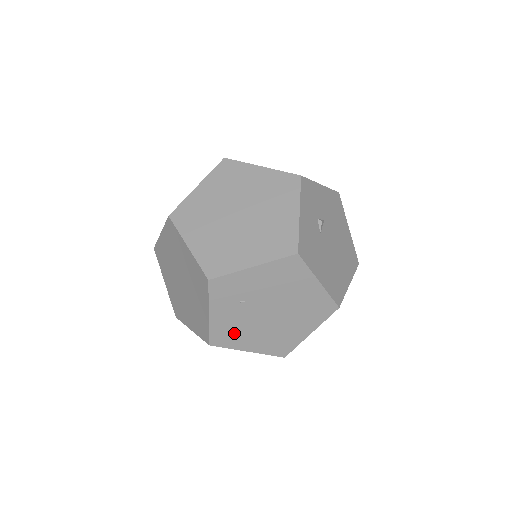
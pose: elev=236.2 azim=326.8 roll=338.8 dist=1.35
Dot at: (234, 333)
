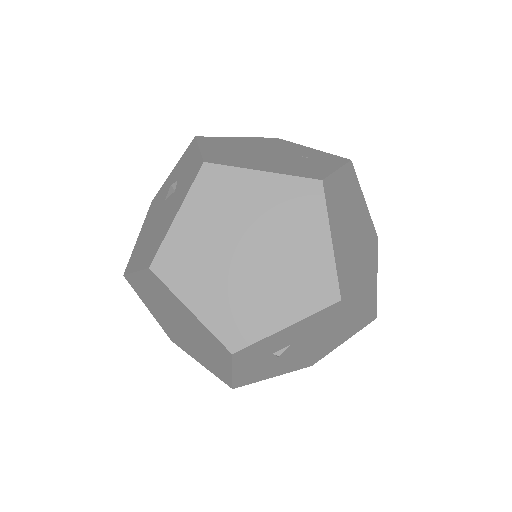
Dot at: occluded
